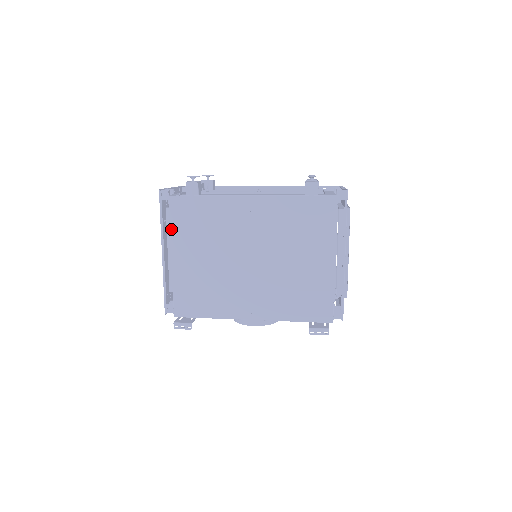
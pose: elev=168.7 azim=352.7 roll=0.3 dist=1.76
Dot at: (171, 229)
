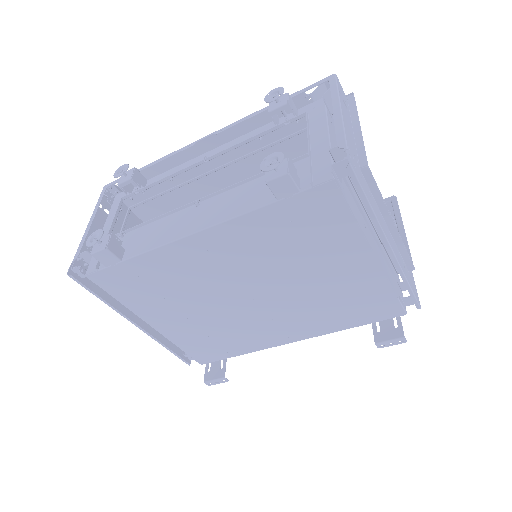
Dot at: (123, 304)
